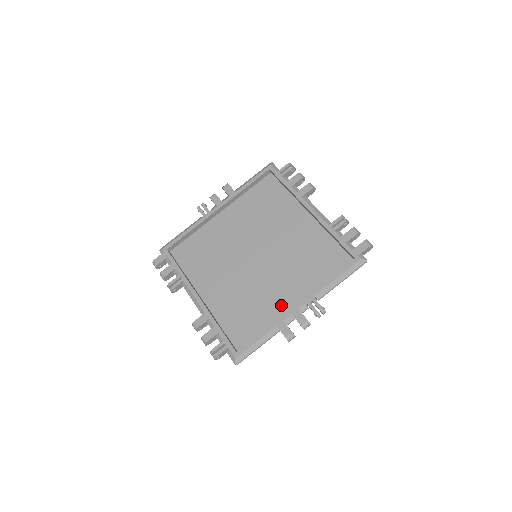
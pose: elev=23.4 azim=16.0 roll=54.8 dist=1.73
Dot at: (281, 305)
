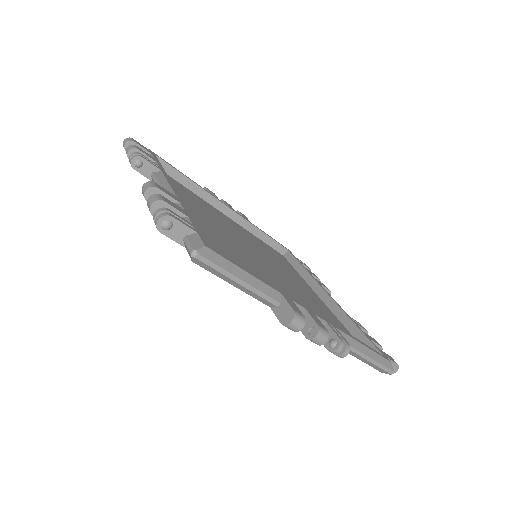
Dot at: occluded
